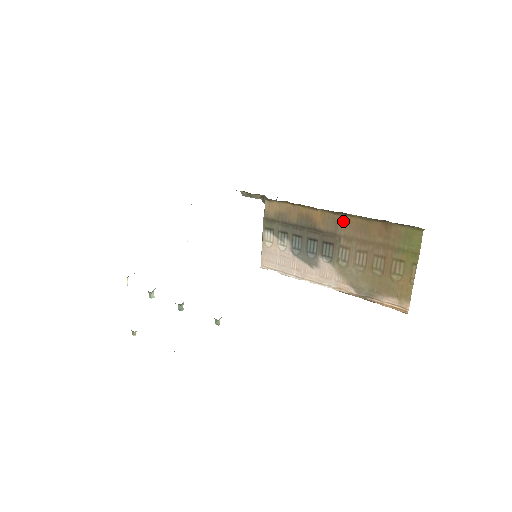
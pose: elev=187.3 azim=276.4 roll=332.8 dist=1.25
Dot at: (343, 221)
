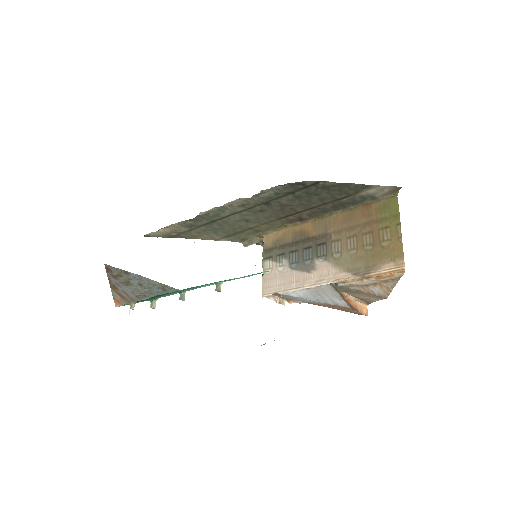
Dot at: (331, 220)
